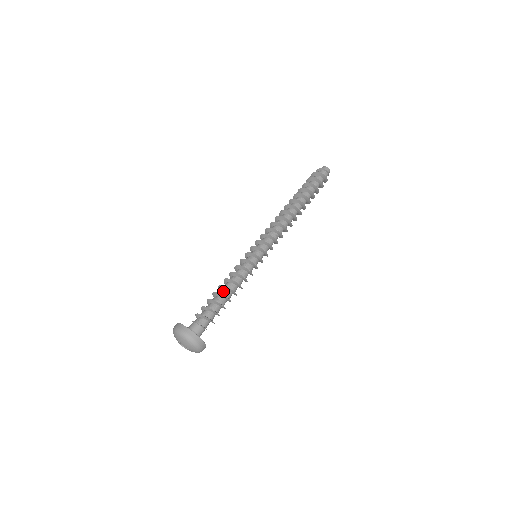
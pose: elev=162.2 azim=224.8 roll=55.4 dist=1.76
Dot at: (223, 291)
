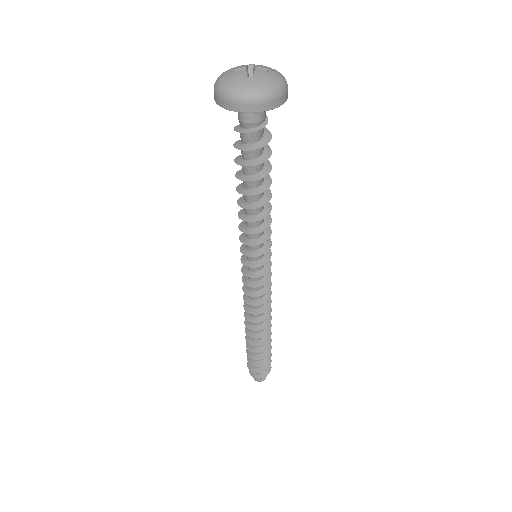
Dot at: occluded
